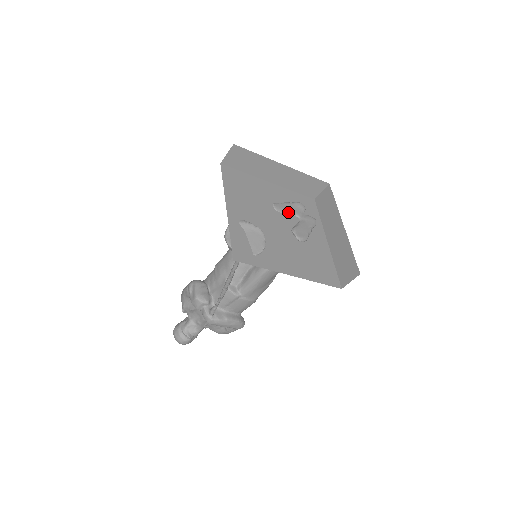
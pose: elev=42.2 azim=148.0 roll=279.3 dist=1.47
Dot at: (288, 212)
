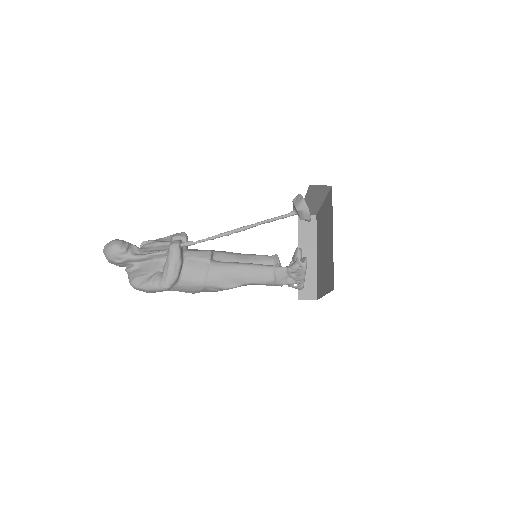
Dot at: occluded
